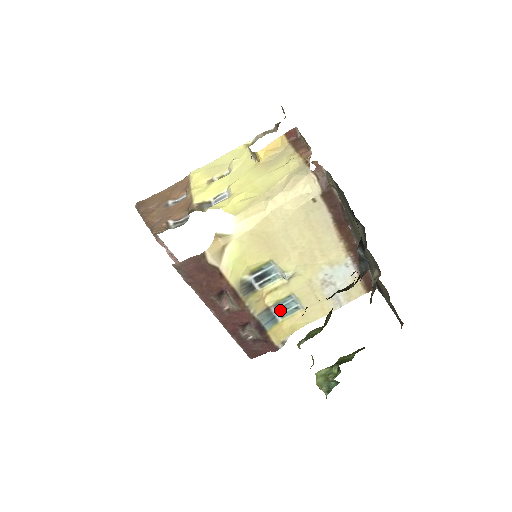
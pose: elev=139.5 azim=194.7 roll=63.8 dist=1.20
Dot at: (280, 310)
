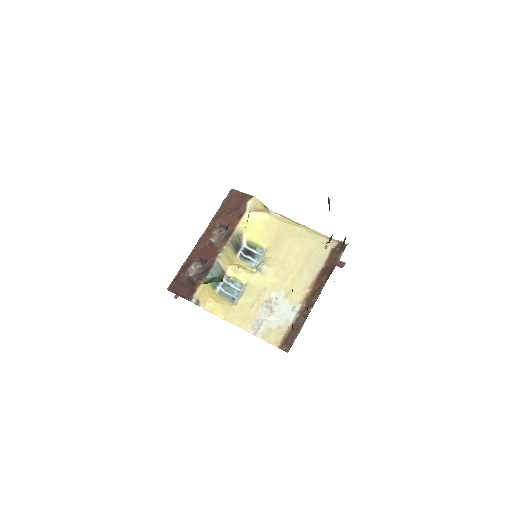
Dot at: (226, 286)
